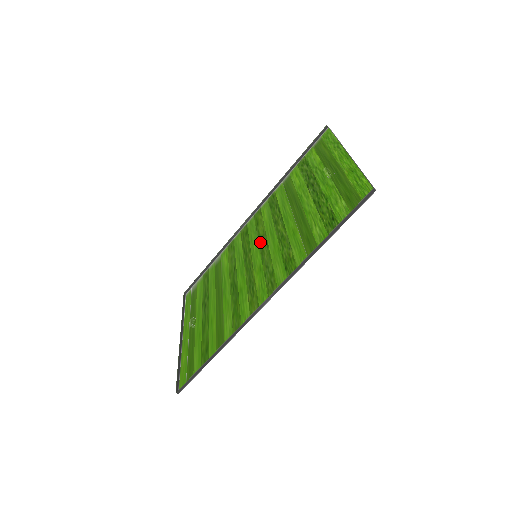
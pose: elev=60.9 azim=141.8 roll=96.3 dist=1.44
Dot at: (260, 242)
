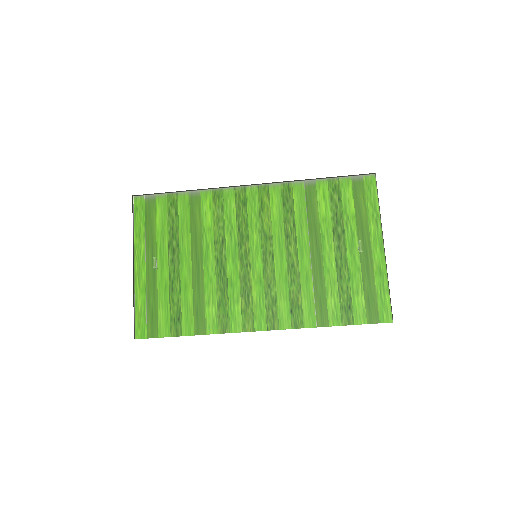
Dot at: (264, 242)
